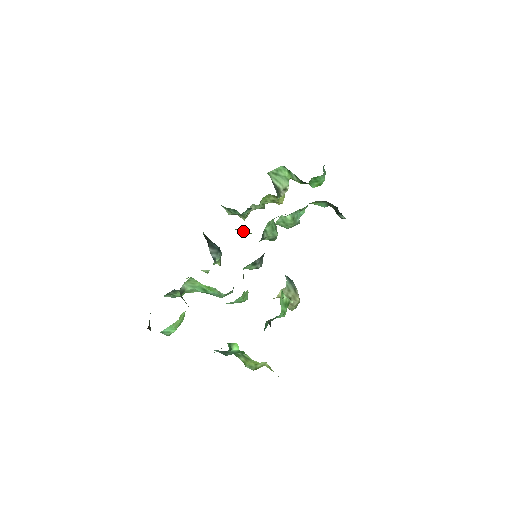
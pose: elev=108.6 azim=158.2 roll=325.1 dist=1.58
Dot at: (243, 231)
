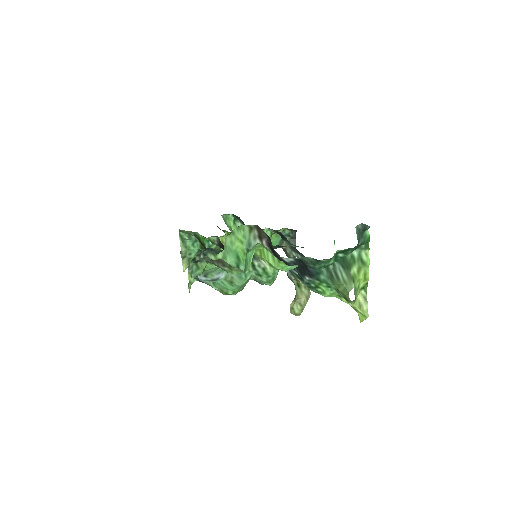
Dot at: occluded
